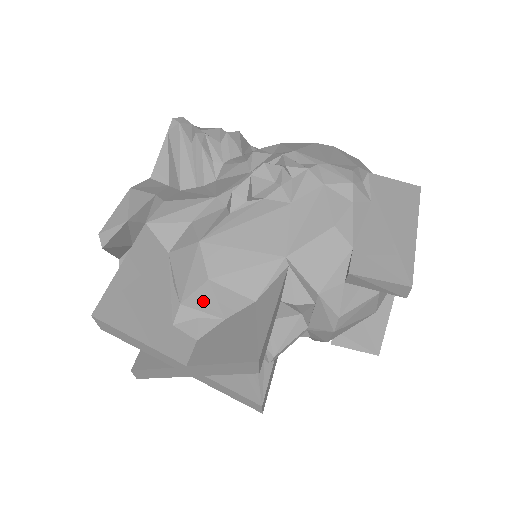
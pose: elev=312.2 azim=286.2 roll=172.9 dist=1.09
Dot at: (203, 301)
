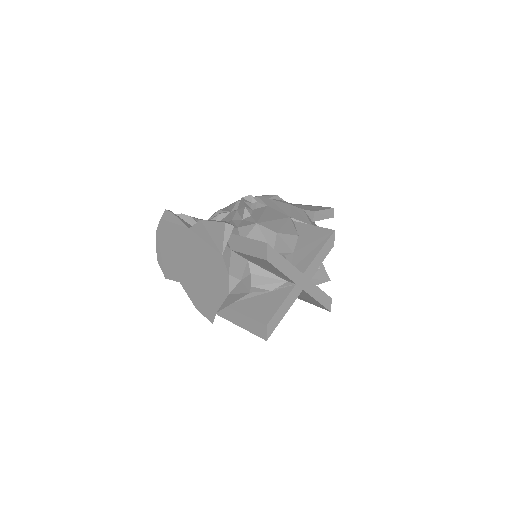
Dot at: (281, 246)
